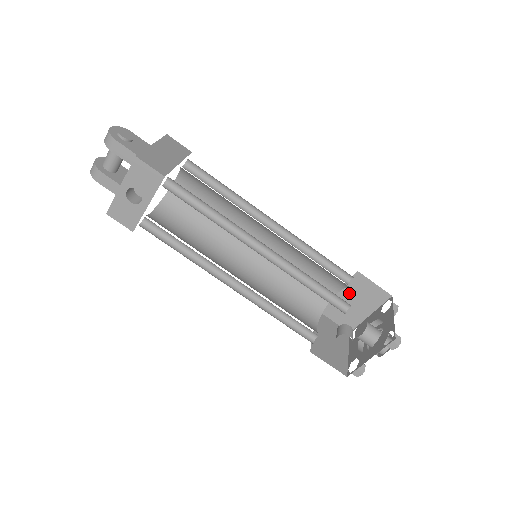
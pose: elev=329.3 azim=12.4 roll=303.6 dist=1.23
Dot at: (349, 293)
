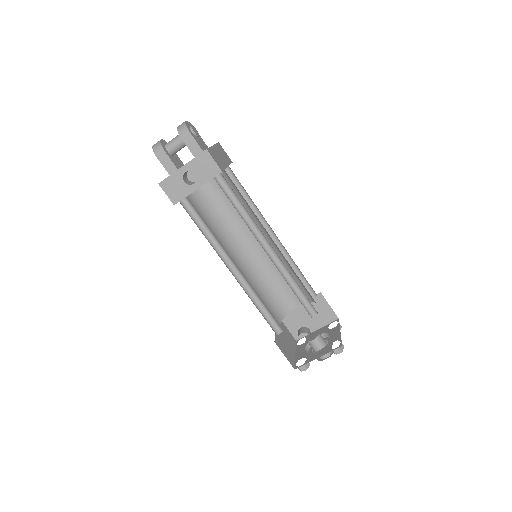
Dot at: occluded
